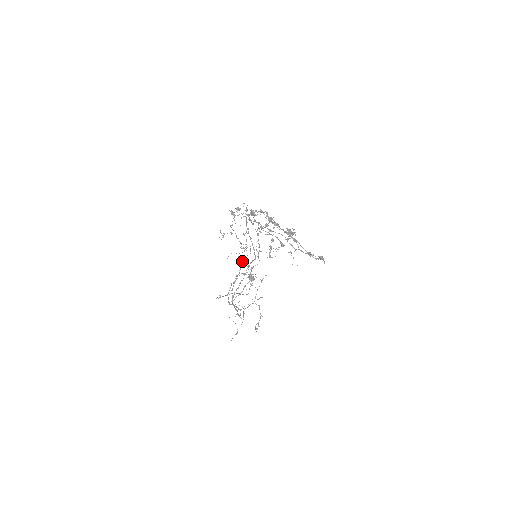
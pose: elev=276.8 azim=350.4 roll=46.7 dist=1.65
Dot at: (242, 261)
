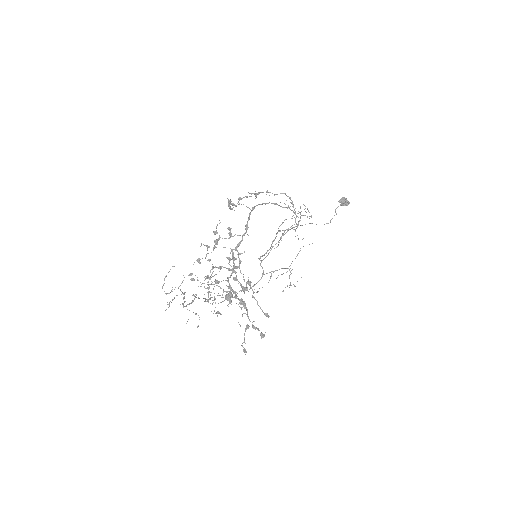
Dot at: occluded
